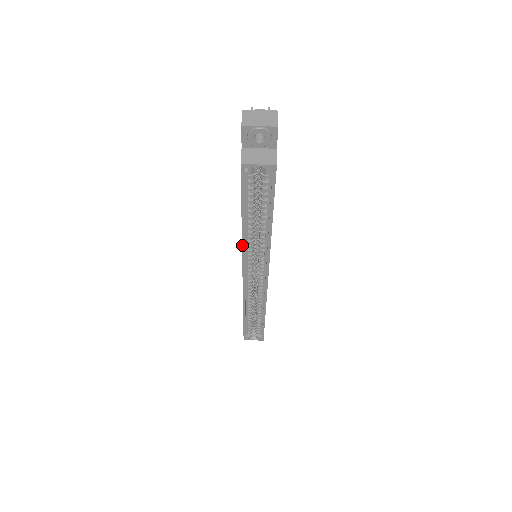
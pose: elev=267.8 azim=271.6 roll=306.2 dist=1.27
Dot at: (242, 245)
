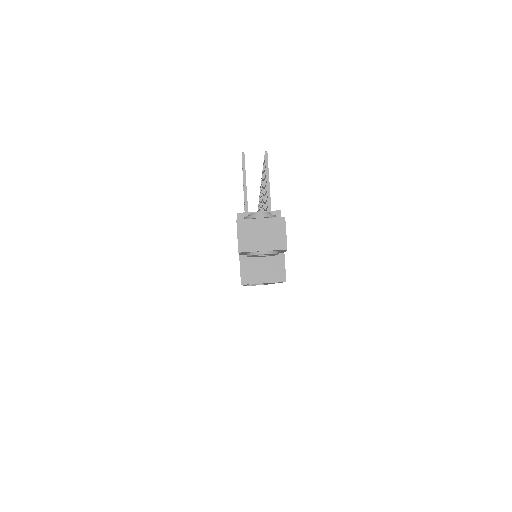
Dot at: (243, 285)
